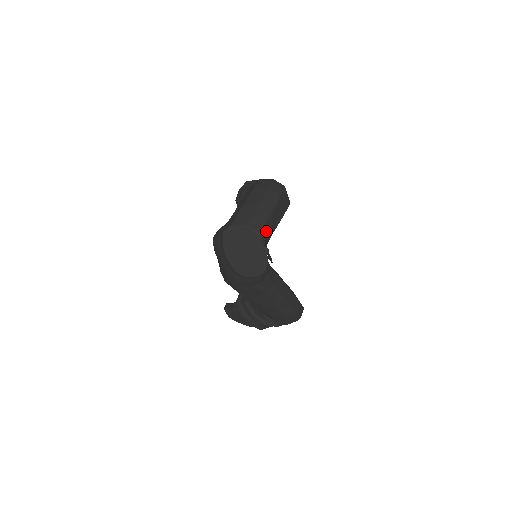
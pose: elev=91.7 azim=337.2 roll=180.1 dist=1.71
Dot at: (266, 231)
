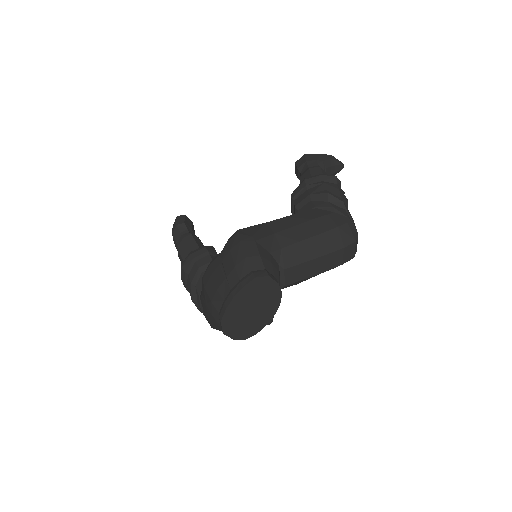
Dot at: (291, 285)
